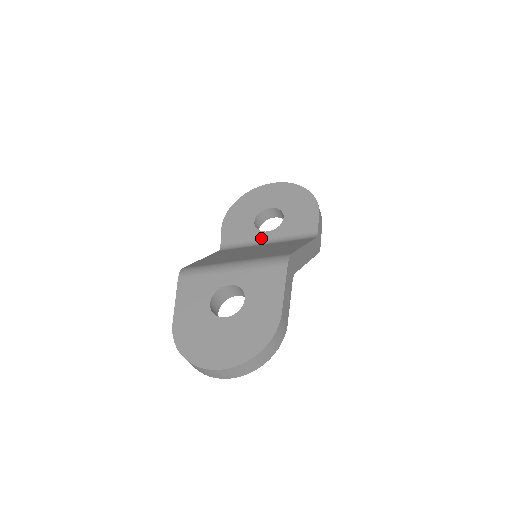
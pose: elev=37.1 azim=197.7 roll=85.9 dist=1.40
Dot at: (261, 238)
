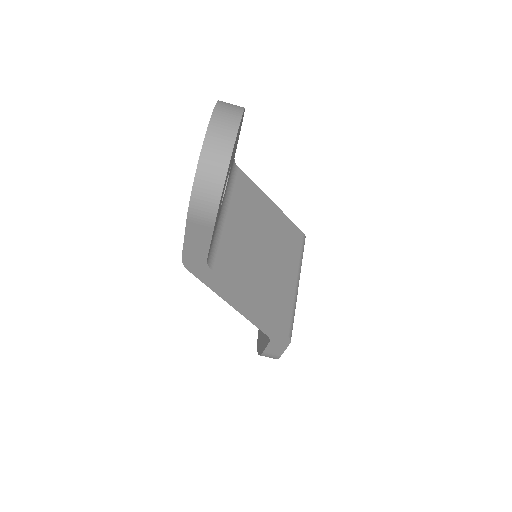
Dot at: occluded
